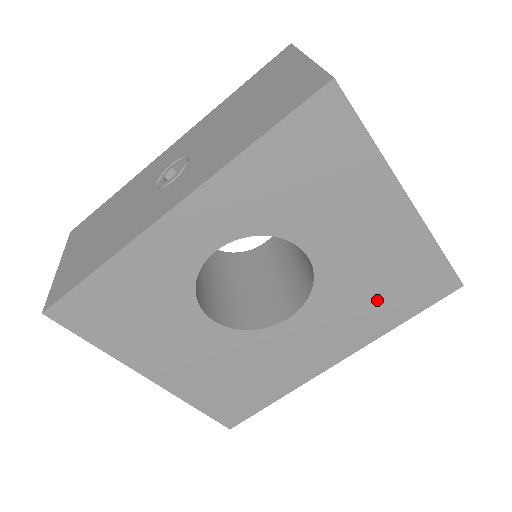
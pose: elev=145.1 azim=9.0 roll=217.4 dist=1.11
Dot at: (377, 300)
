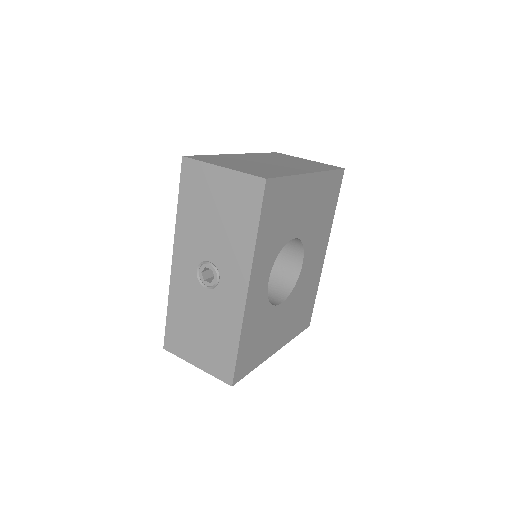
Dot at: (323, 215)
